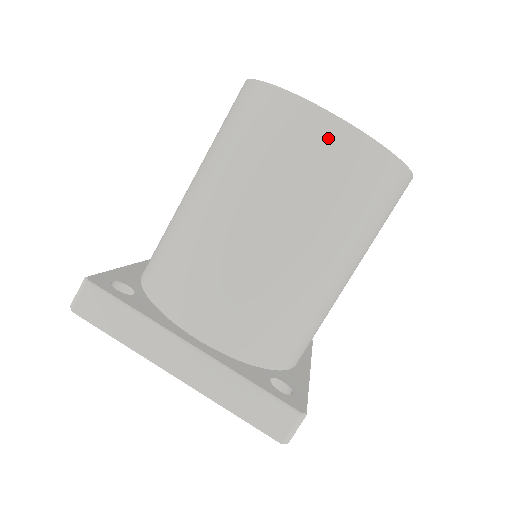
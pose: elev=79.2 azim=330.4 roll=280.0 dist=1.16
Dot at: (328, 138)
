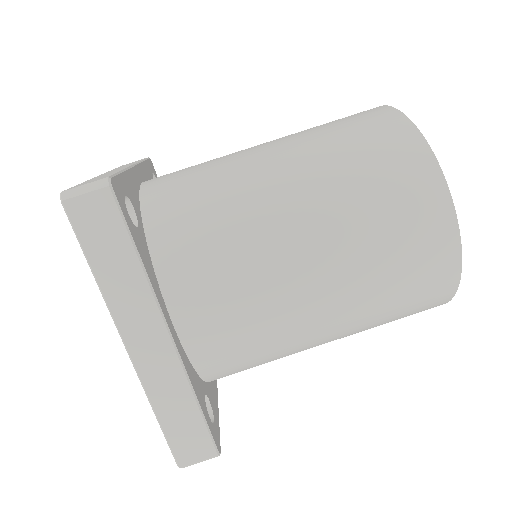
Dot at: (368, 112)
